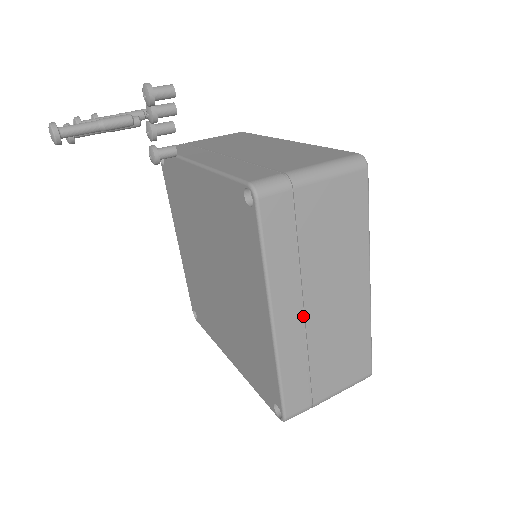
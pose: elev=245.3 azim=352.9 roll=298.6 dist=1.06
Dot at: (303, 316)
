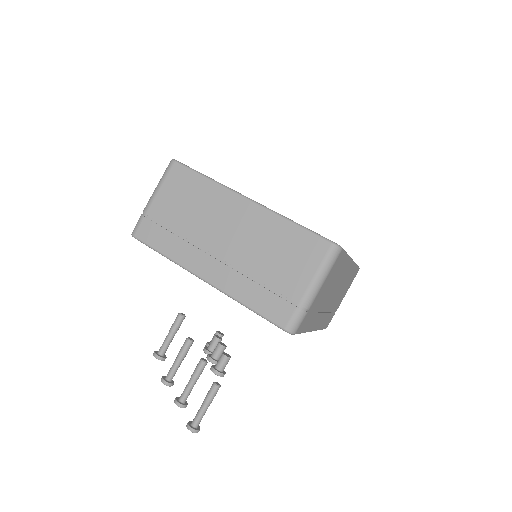
Dot at: (325, 311)
